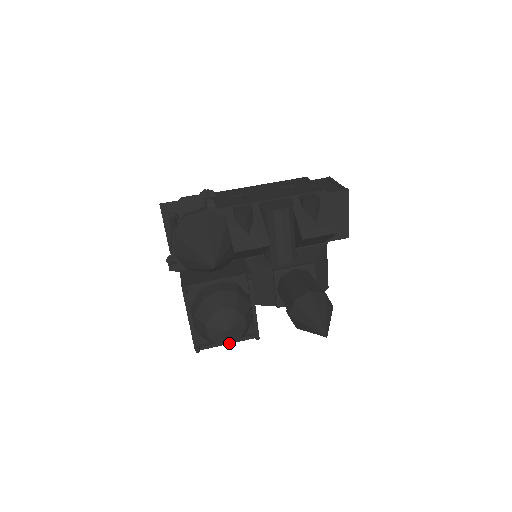
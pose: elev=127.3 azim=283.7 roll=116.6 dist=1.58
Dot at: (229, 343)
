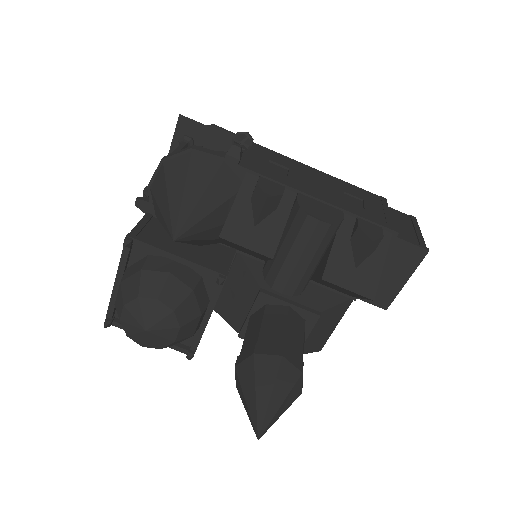
Dot at: (143, 345)
